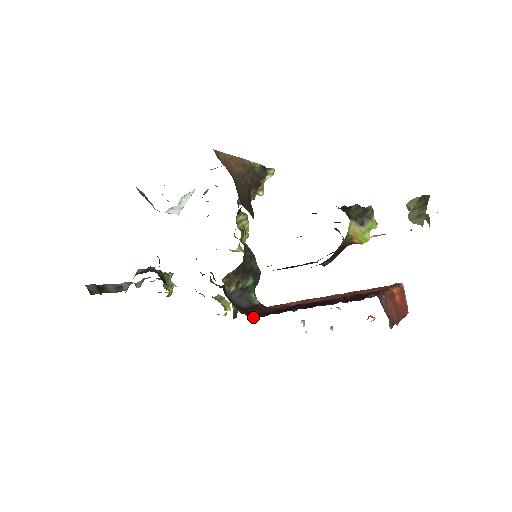
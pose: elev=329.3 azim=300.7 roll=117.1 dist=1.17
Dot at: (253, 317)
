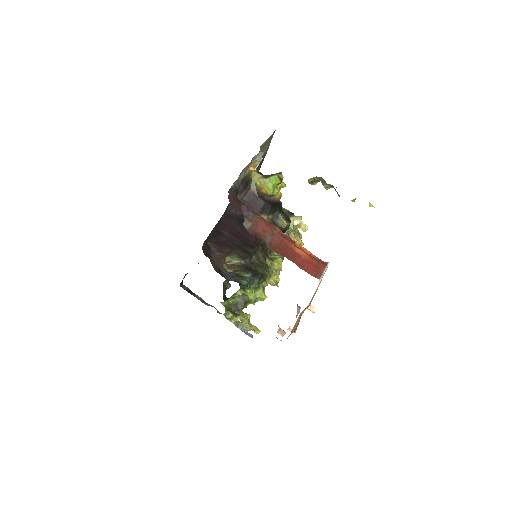
Dot at: occluded
